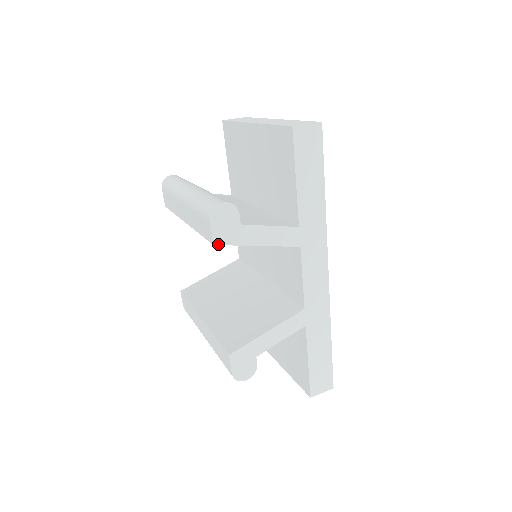
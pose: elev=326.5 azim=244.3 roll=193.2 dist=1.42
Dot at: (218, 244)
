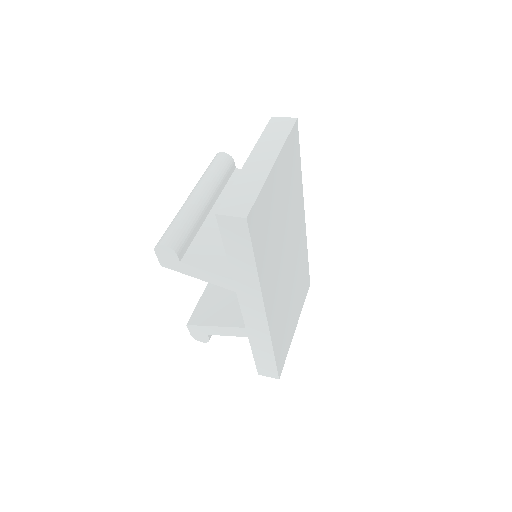
Dot at: (164, 266)
